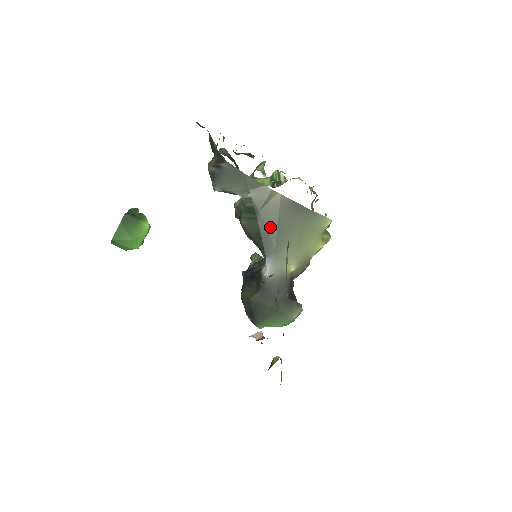
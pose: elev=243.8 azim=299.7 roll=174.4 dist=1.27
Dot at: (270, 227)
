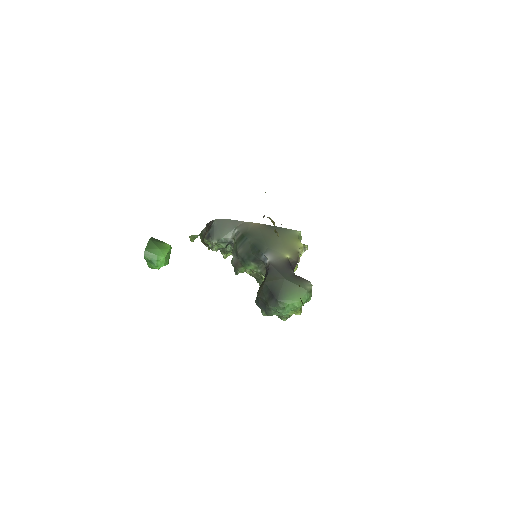
Dot at: (258, 239)
